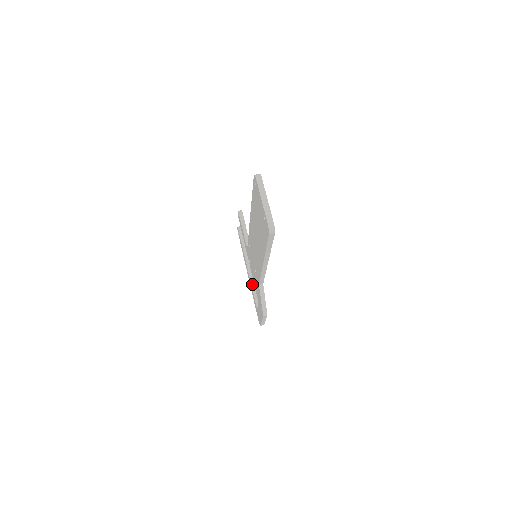
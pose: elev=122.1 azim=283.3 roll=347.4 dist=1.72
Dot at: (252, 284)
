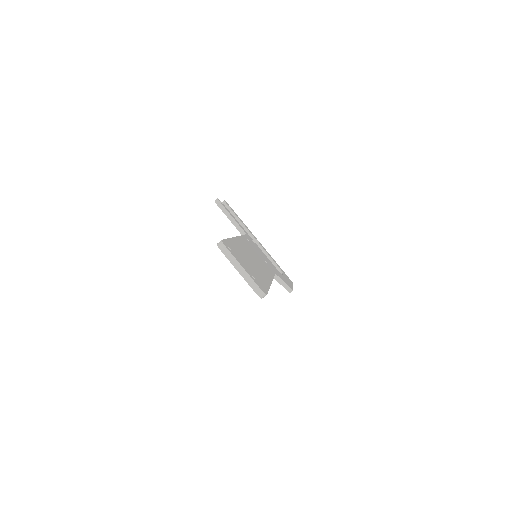
Dot at: occluded
